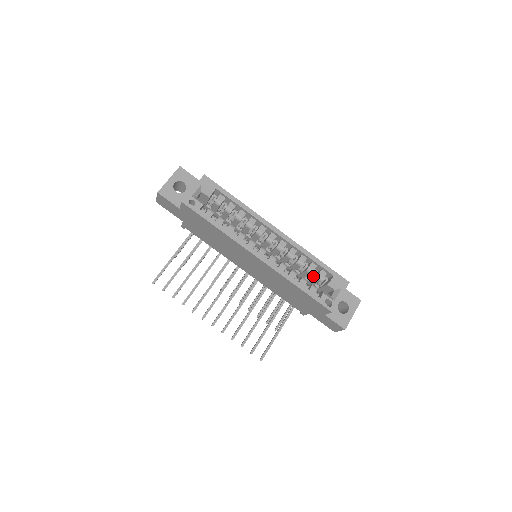
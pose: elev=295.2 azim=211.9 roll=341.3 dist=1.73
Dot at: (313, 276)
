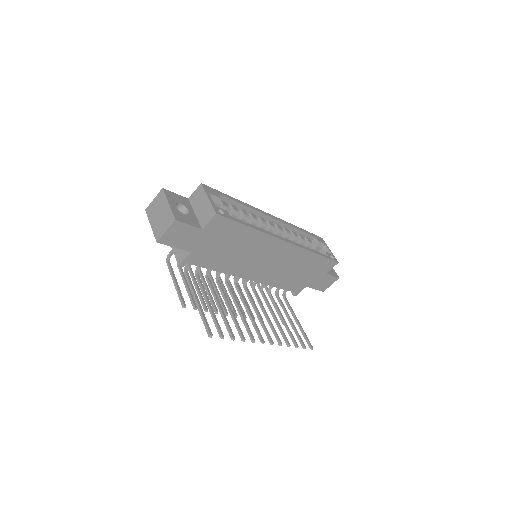
Dot at: occluded
